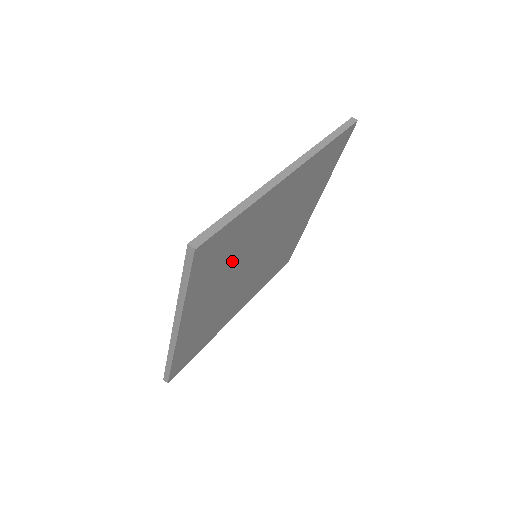
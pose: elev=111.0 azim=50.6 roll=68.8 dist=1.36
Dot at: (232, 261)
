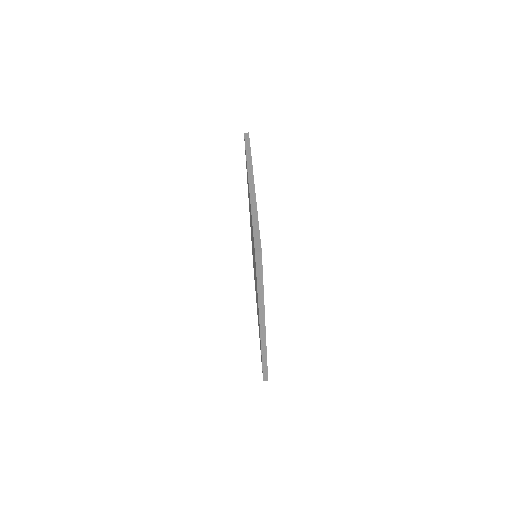
Dot at: occluded
